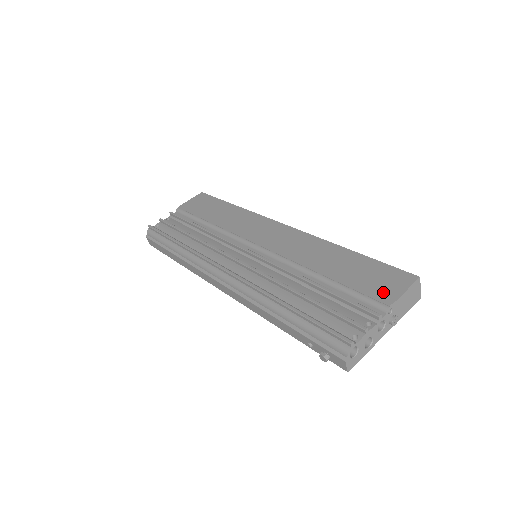
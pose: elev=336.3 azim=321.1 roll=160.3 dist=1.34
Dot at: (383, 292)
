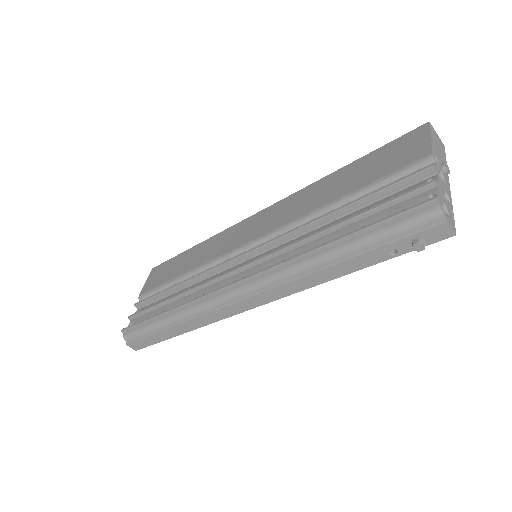
Dot at: (412, 154)
